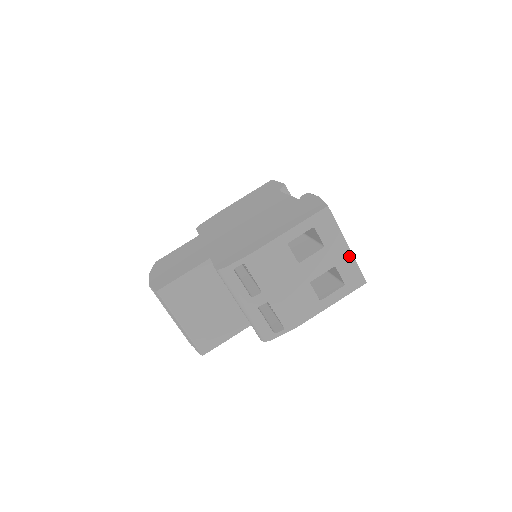
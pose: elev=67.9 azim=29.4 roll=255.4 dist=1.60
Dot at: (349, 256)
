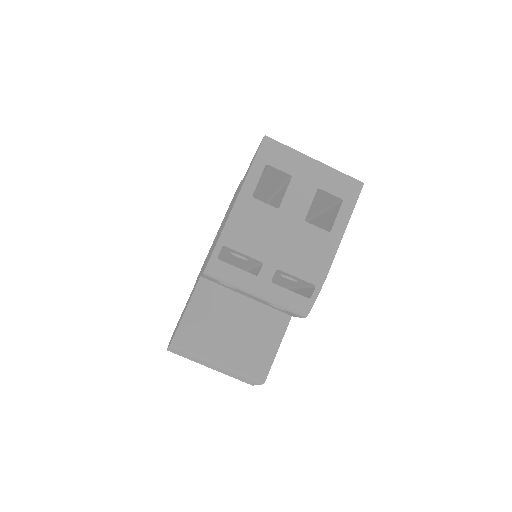
Dot at: (324, 169)
